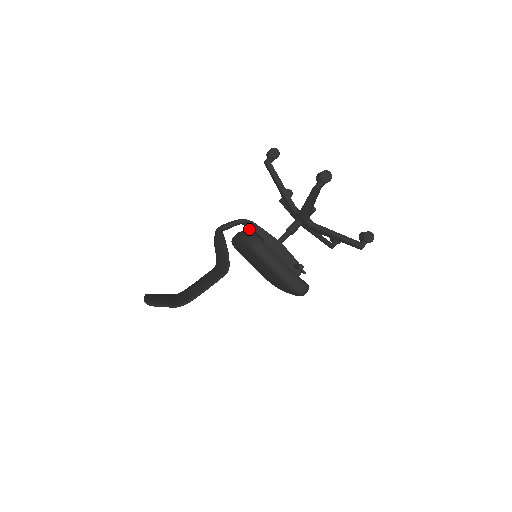
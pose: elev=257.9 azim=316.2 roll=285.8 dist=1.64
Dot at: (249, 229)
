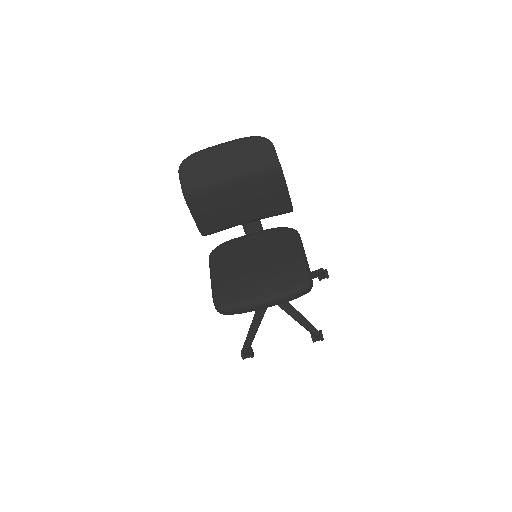
Dot at: occluded
